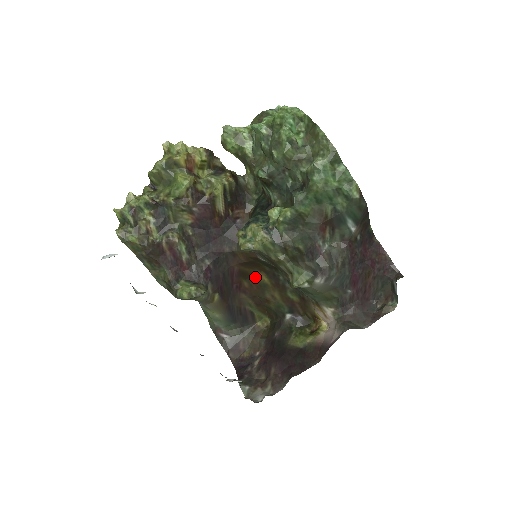
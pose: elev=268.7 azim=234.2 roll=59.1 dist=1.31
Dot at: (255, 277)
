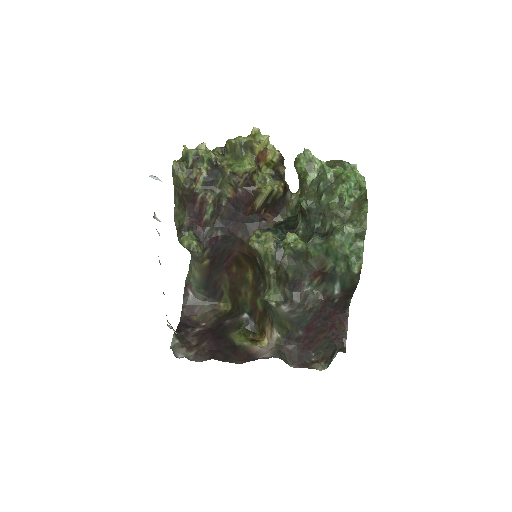
Dot at: (244, 270)
